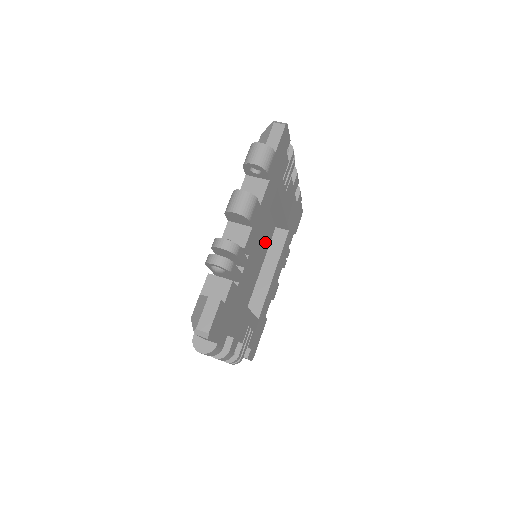
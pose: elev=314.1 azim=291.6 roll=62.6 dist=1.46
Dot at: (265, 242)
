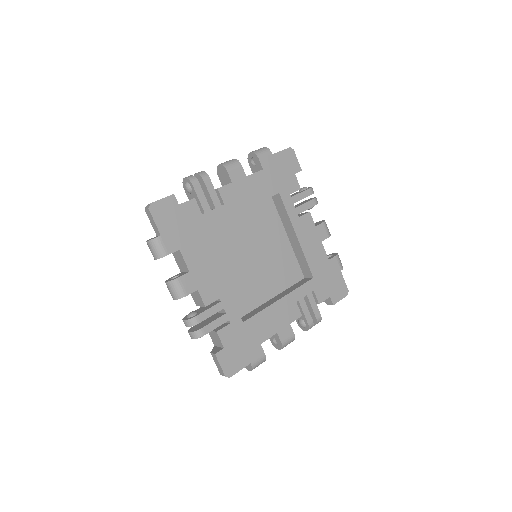
Dot at: (282, 273)
